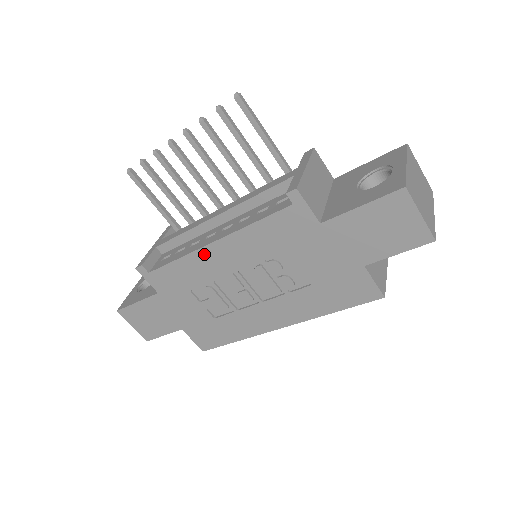
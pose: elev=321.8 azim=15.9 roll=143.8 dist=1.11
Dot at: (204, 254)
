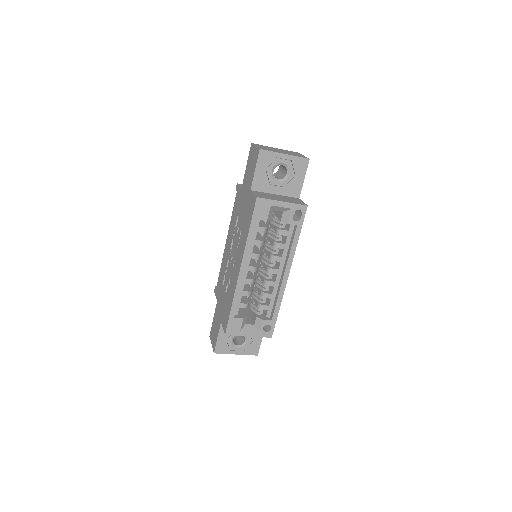
Dot at: (225, 252)
